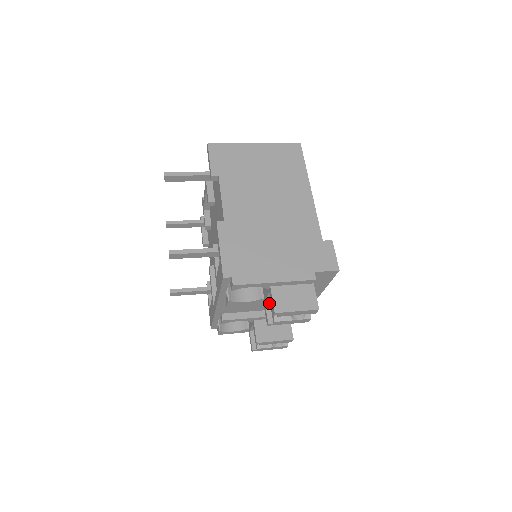
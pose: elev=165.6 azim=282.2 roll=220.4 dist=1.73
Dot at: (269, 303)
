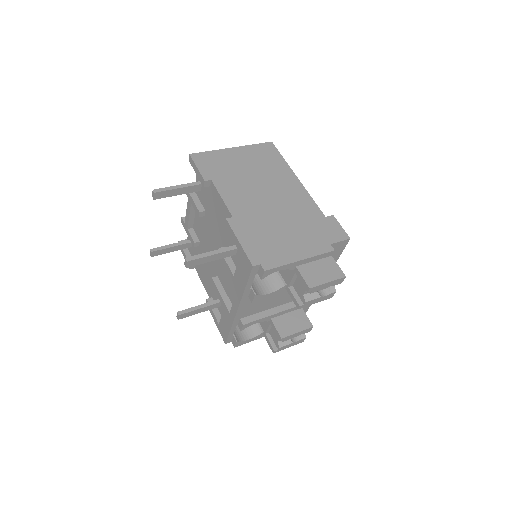
Dot at: (293, 288)
